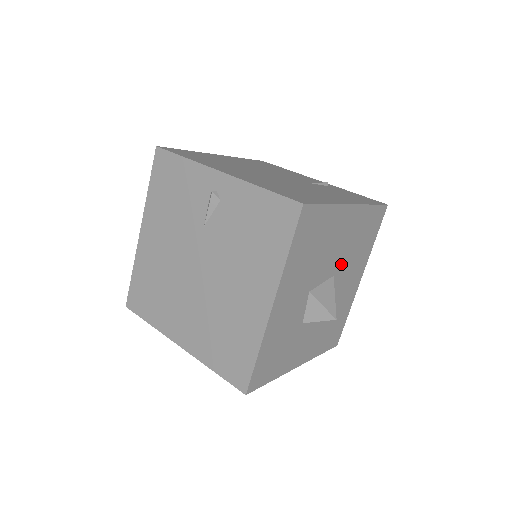
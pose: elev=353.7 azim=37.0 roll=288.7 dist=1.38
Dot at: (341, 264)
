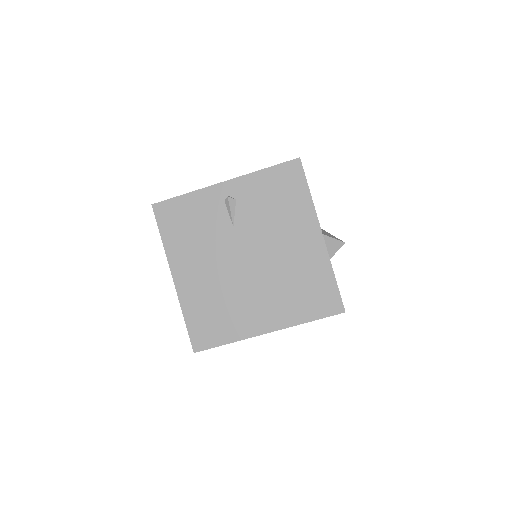
Dot at: occluded
